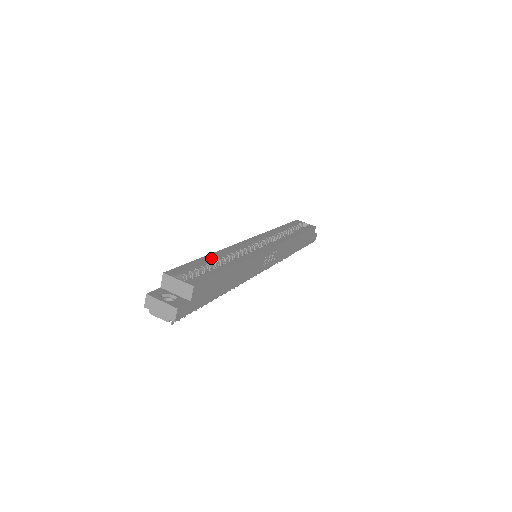
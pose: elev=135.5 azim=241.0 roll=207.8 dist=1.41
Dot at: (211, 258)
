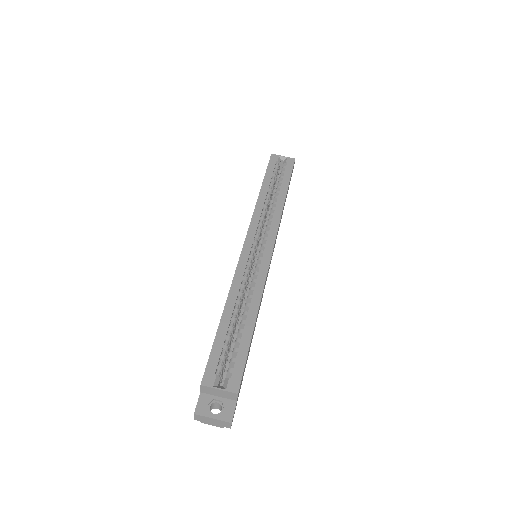
Dot at: (228, 318)
